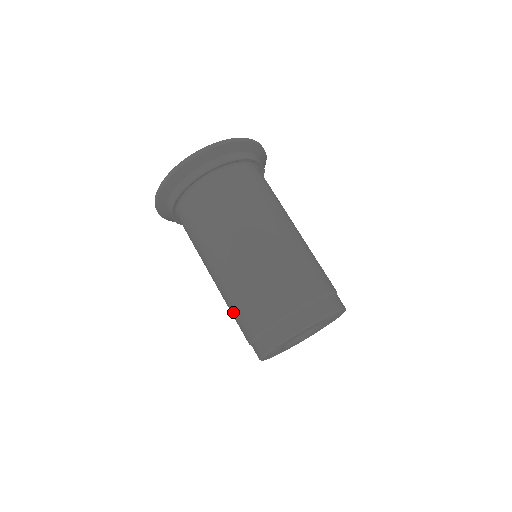
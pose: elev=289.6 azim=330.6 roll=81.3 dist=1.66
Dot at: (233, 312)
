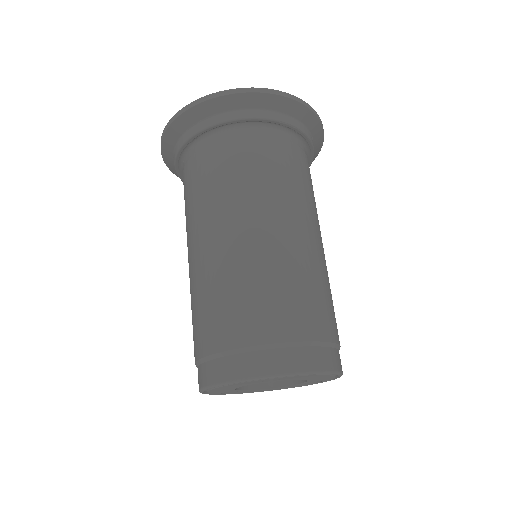
Dot at: occluded
